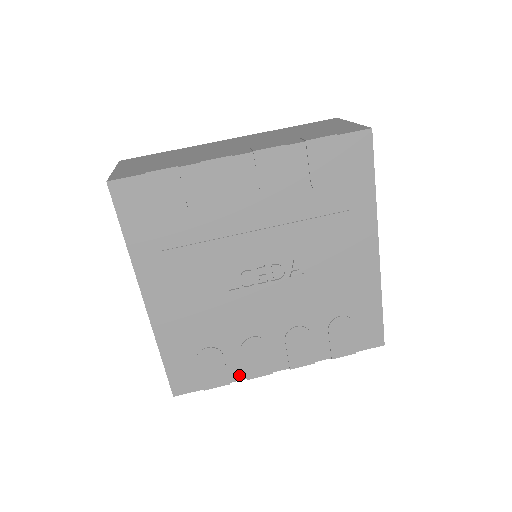
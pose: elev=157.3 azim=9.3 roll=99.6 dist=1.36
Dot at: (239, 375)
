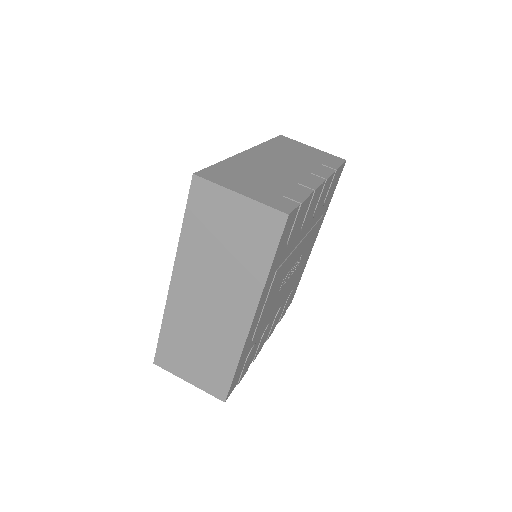
Dot at: (252, 360)
